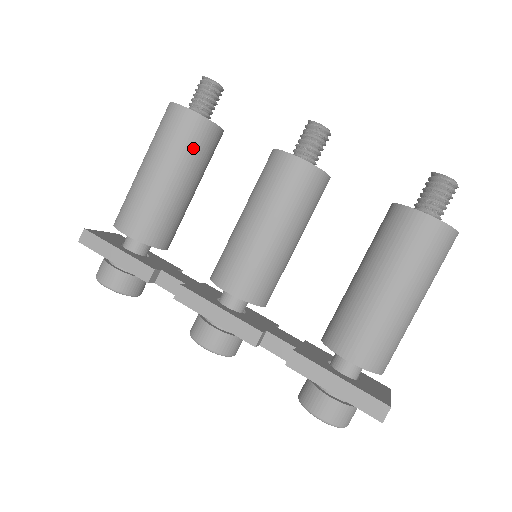
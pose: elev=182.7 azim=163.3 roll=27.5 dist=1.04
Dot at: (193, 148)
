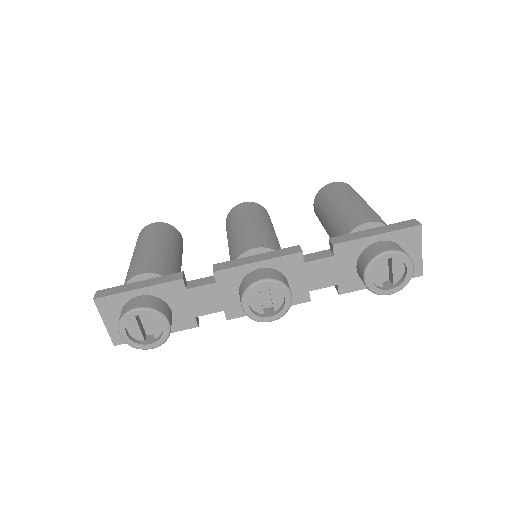
Dot at: (171, 236)
